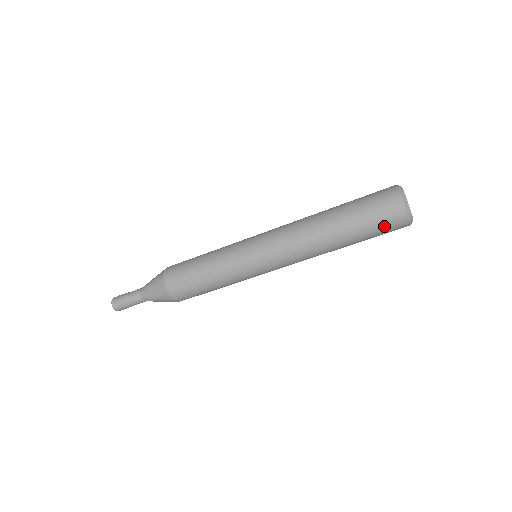
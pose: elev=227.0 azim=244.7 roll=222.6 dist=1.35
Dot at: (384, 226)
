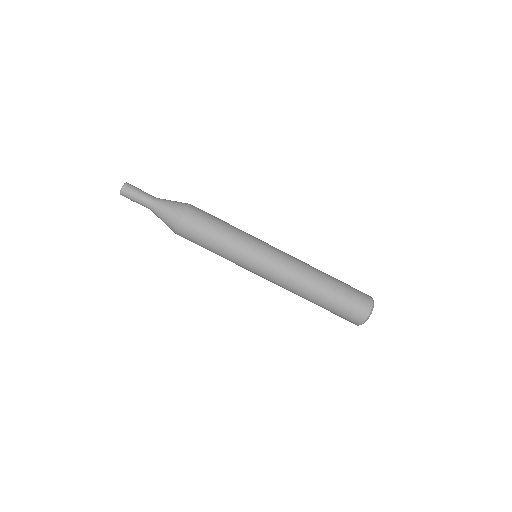
Dot at: (346, 315)
